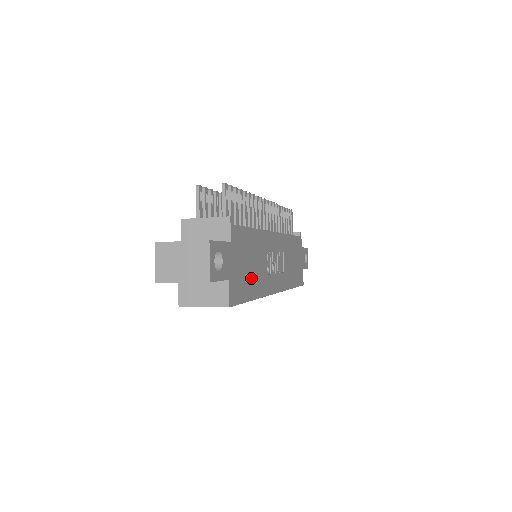
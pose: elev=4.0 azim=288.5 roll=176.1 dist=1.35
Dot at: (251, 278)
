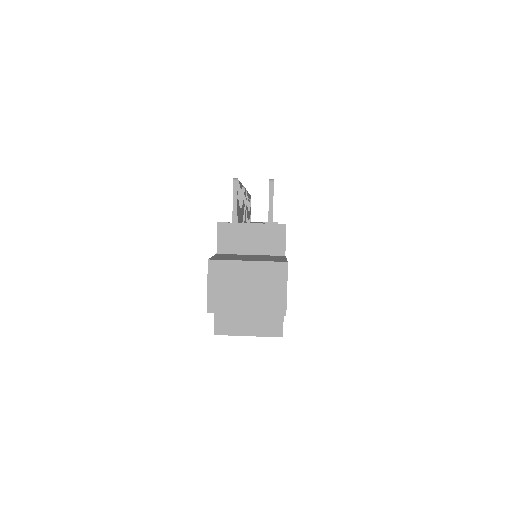
Dot at: occluded
